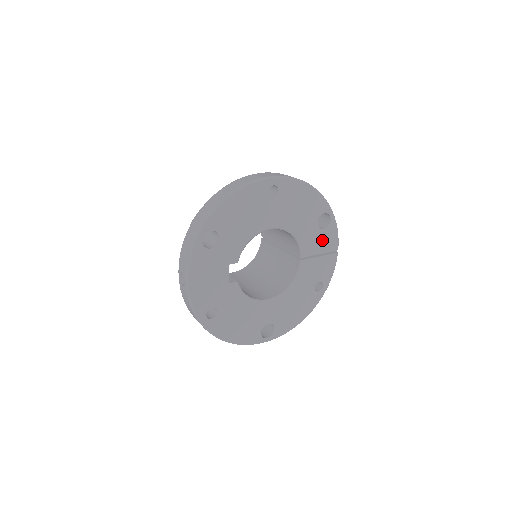
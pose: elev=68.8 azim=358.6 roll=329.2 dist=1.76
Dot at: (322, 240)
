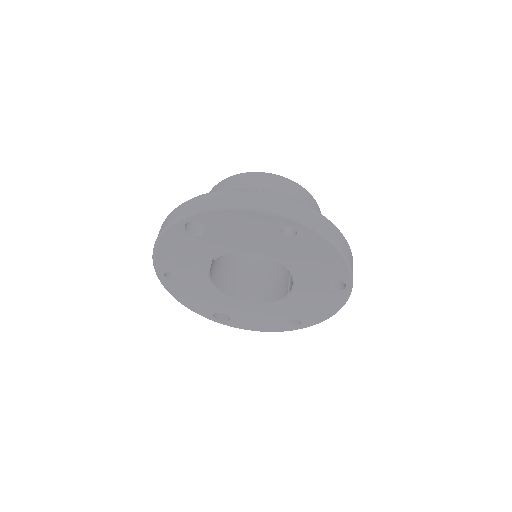
Dot at: (323, 296)
